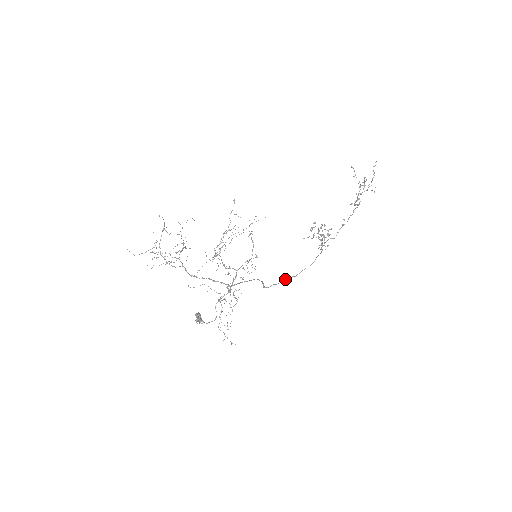
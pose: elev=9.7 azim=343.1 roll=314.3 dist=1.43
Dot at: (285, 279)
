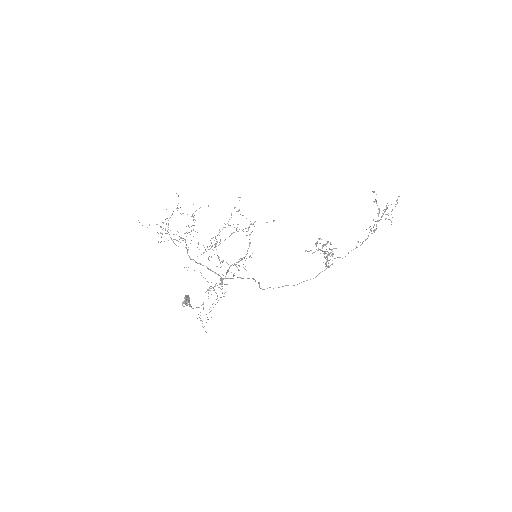
Dot at: occluded
